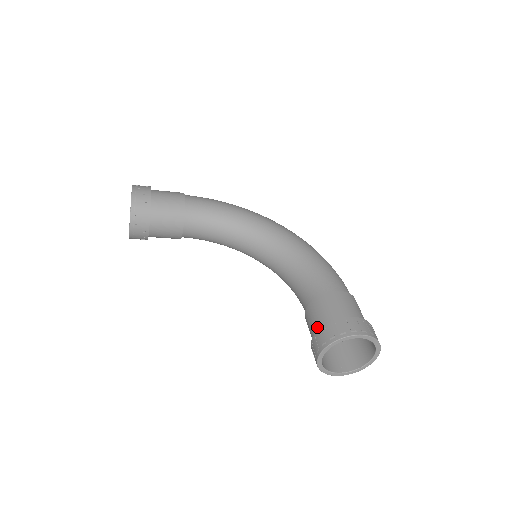
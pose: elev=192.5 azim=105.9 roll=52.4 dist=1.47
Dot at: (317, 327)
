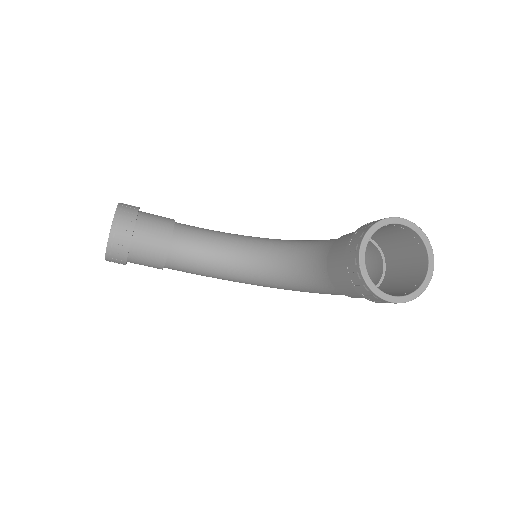
Dot at: occluded
